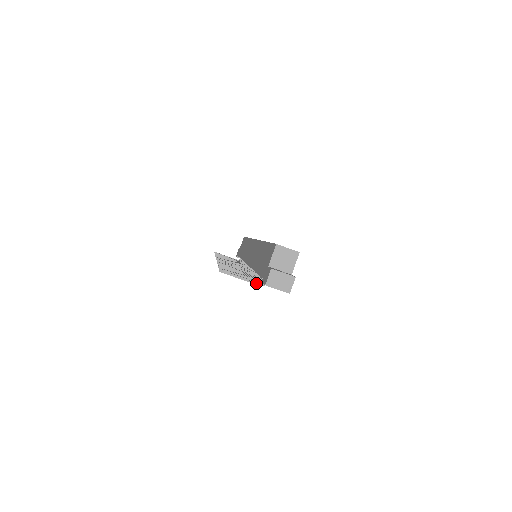
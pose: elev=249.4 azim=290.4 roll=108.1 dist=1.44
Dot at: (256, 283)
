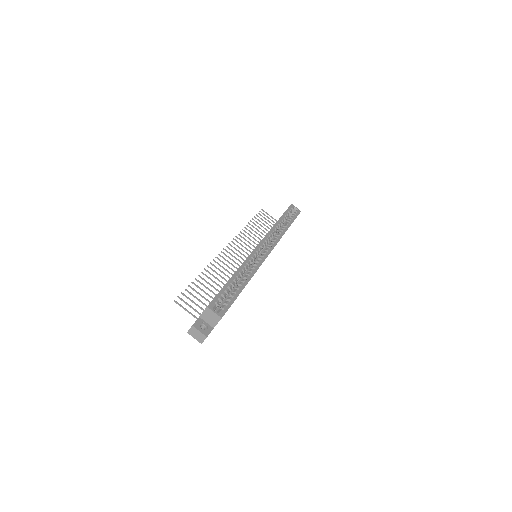
Dot at: (196, 318)
